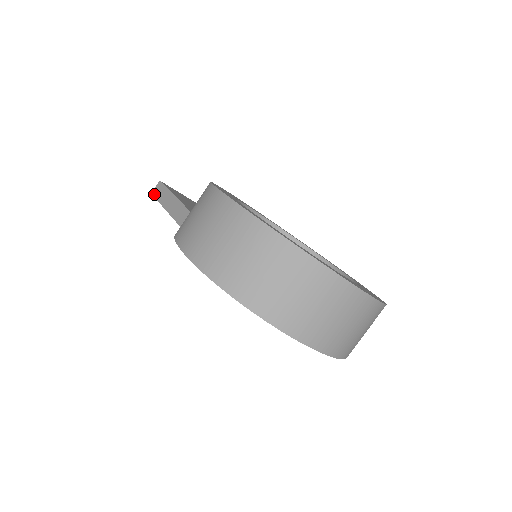
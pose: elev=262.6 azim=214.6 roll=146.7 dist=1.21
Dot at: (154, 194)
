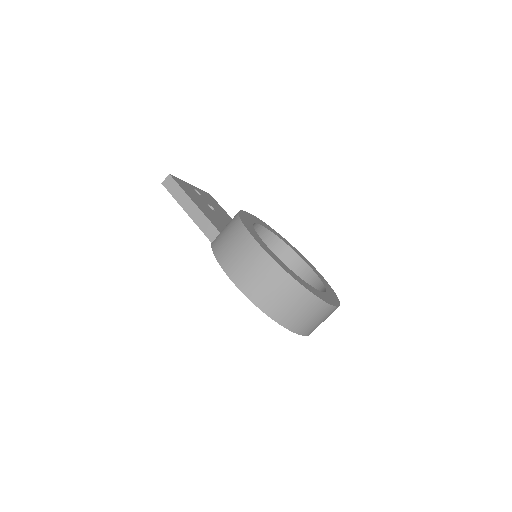
Dot at: (166, 186)
